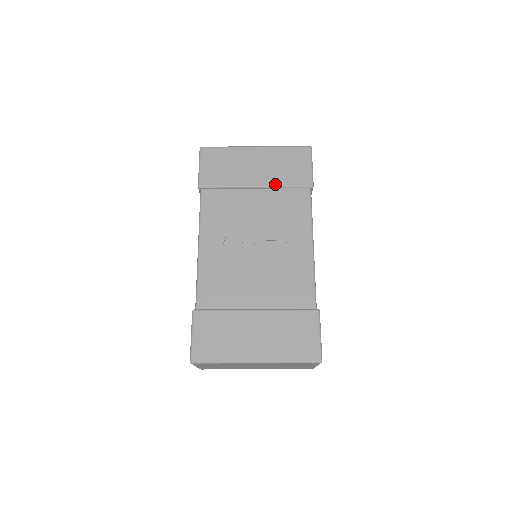
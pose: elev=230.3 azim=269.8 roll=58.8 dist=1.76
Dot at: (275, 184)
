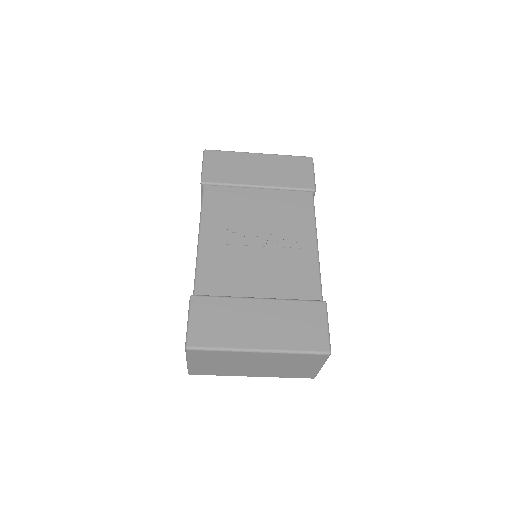
Dot at: (278, 185)
